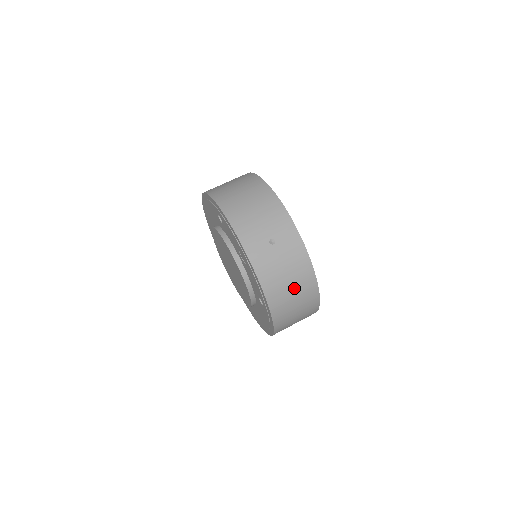
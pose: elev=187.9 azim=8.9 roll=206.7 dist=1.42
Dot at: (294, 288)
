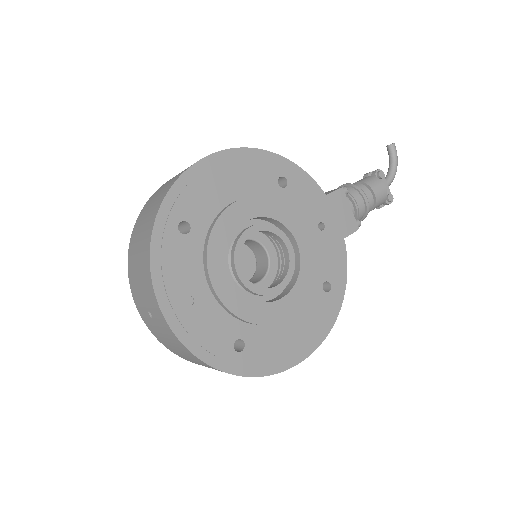
Dot at: (197, 362)
